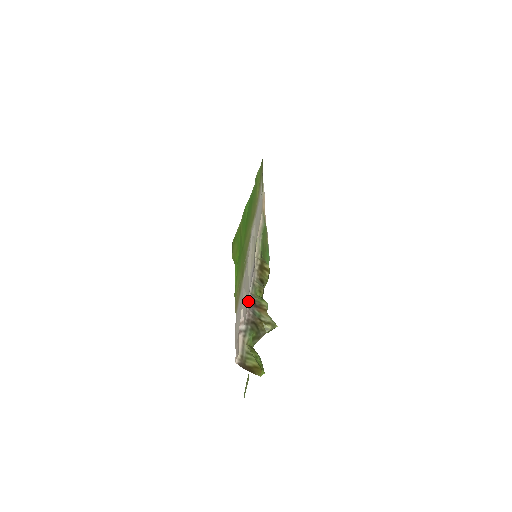
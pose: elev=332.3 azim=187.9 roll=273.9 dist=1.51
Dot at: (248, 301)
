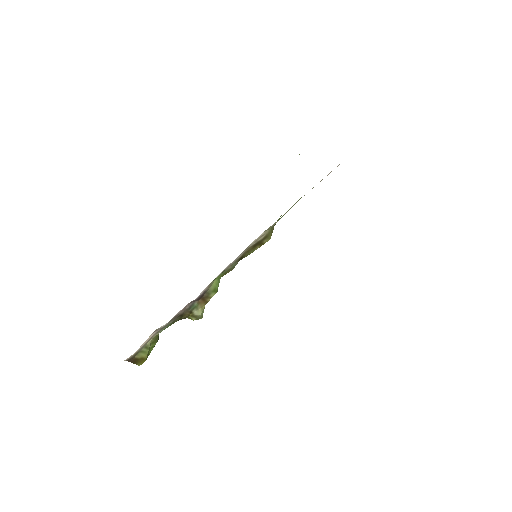
Dot at: (195, 299)
